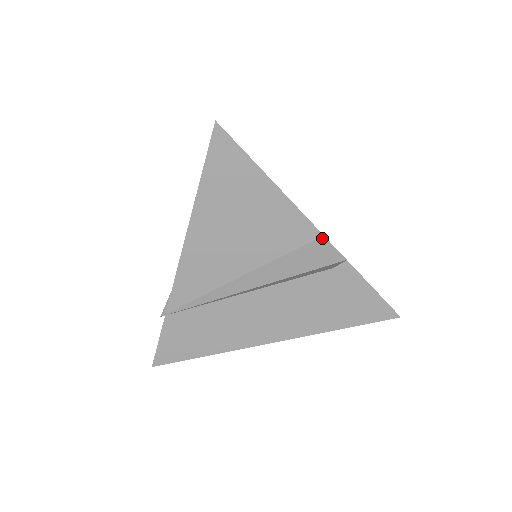
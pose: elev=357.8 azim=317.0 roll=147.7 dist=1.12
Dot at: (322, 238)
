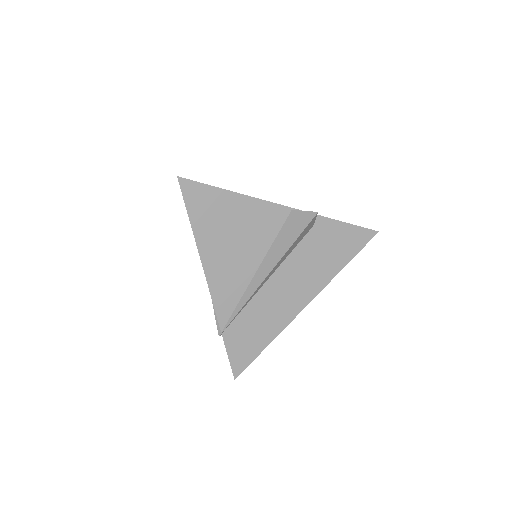
Dot at: (293, 210)
